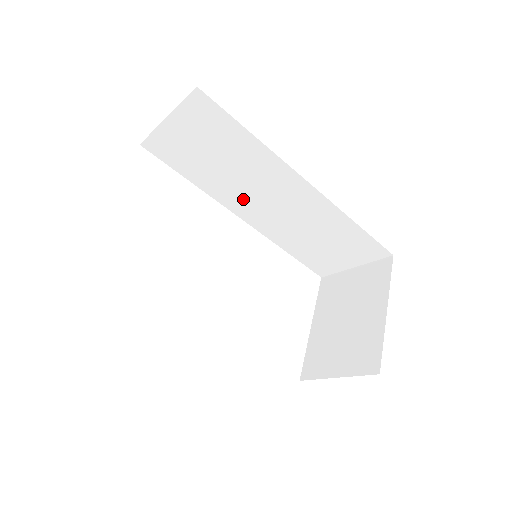
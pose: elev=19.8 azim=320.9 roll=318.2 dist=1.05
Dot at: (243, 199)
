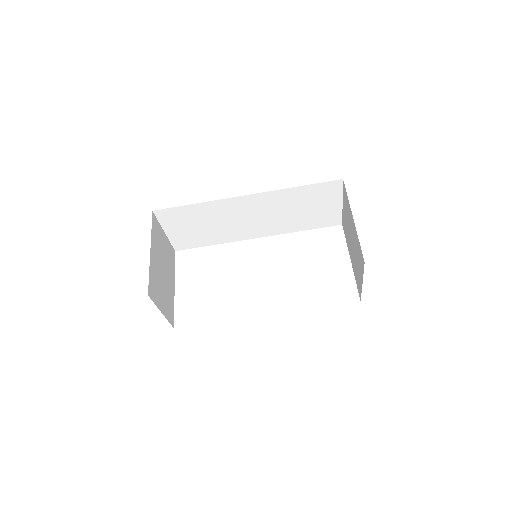
Dot at: (241, 230)
